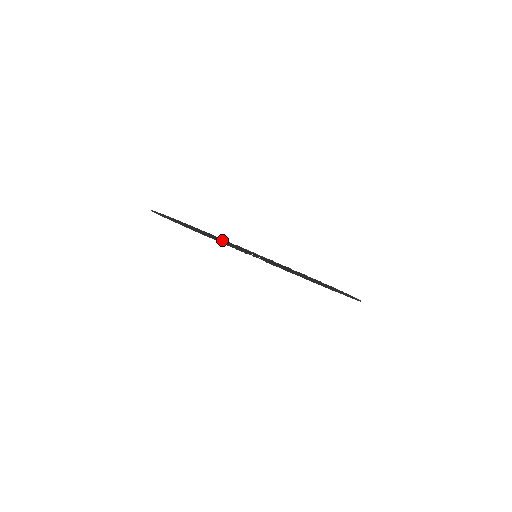
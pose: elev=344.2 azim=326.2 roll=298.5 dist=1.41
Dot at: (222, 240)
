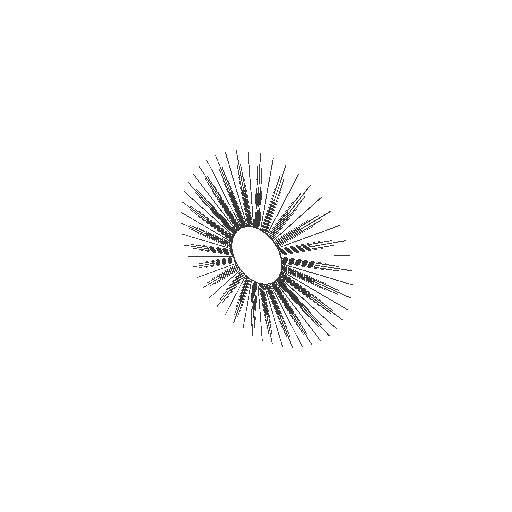
Dot at: occluded
